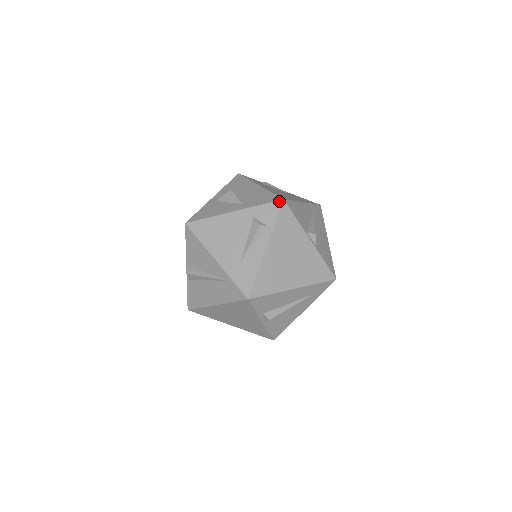
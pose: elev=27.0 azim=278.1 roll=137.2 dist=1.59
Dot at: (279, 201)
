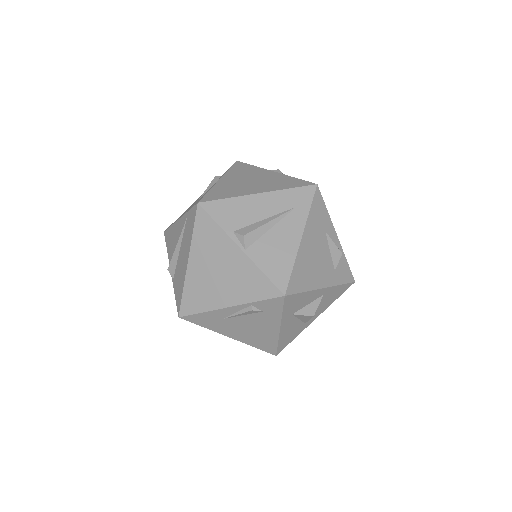
Dot at: occluded
